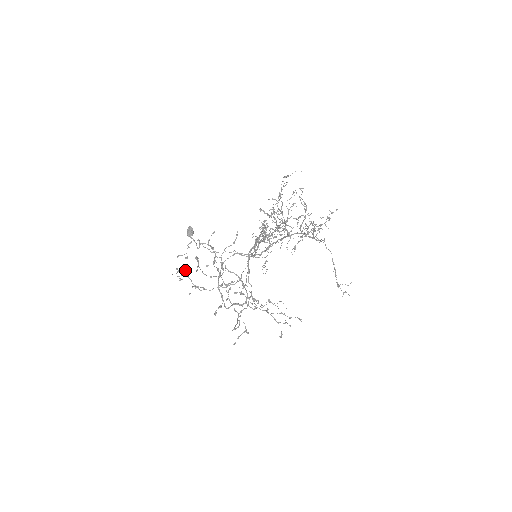
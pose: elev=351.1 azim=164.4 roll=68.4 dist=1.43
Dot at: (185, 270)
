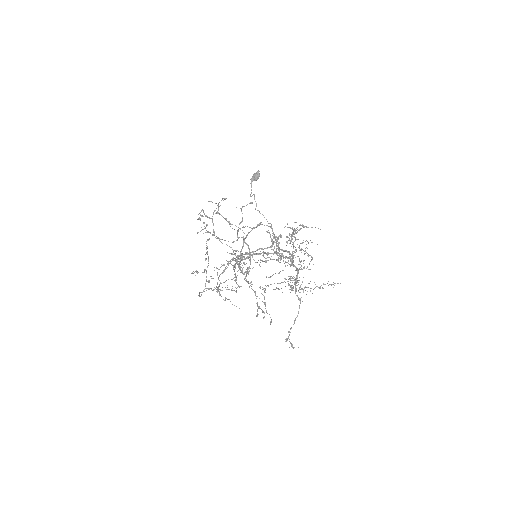
Dot at: (213, 213)
